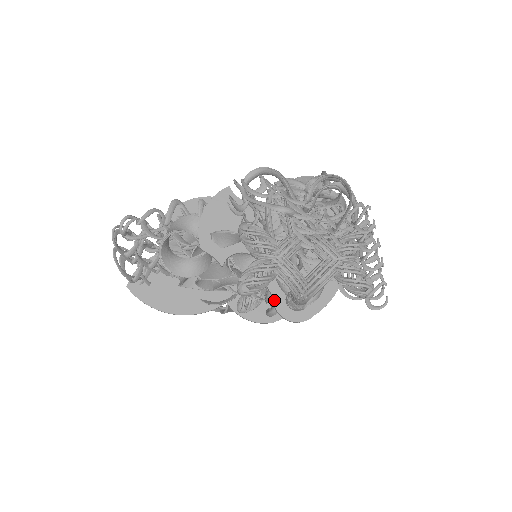
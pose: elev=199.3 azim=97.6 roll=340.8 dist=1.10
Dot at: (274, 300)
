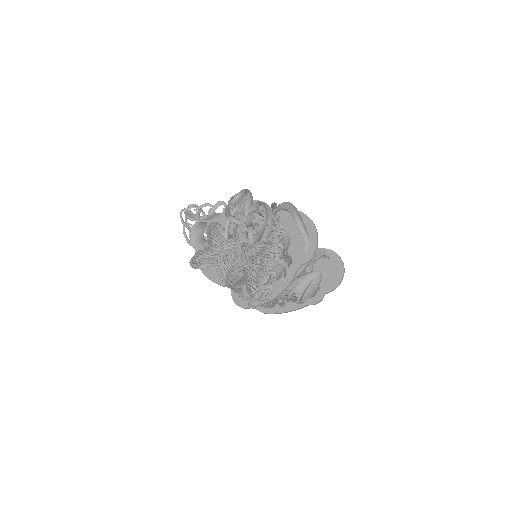
Dot at: occluded
